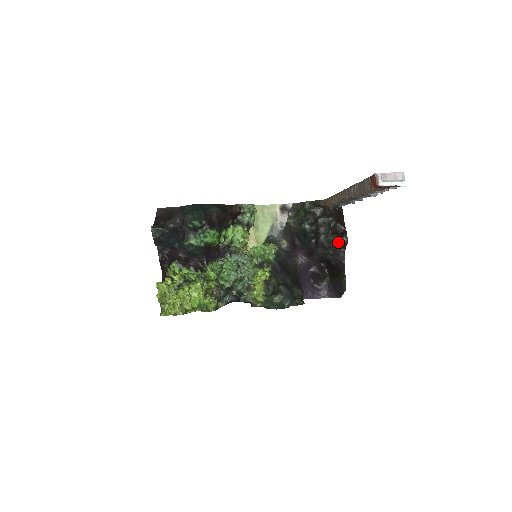
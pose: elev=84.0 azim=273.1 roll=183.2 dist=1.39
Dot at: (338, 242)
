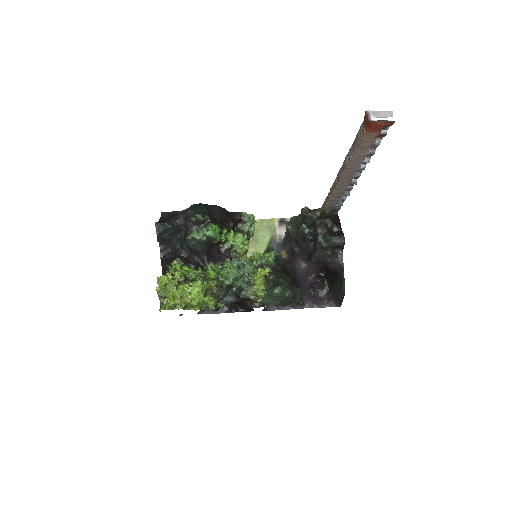
Dot at: (336, 241)
